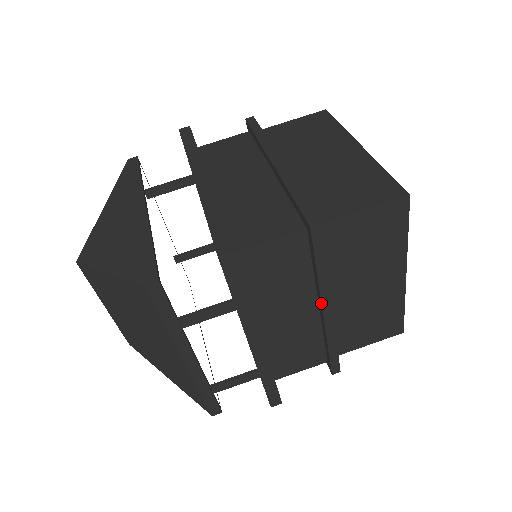
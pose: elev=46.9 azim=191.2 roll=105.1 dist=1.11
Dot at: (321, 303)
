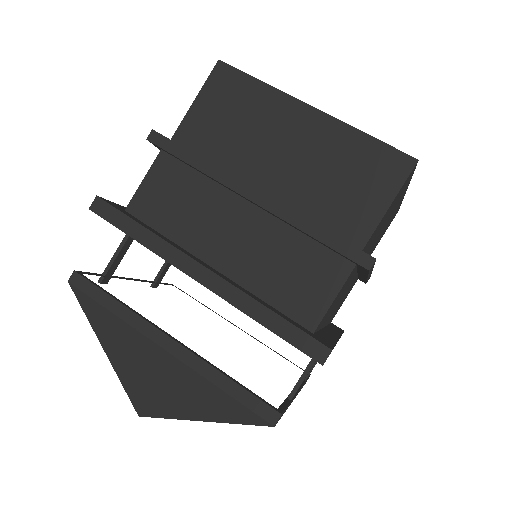
Dot at: (367, 278)
